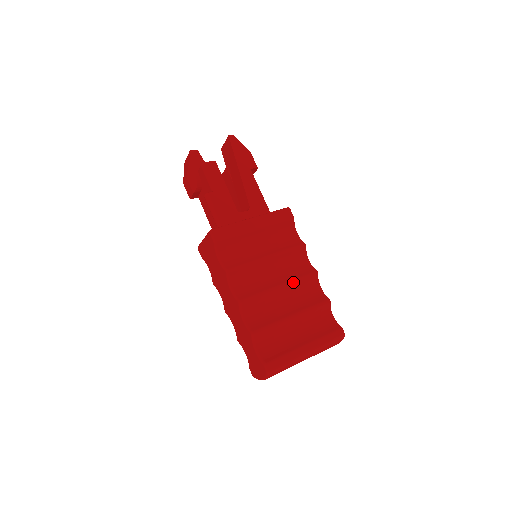
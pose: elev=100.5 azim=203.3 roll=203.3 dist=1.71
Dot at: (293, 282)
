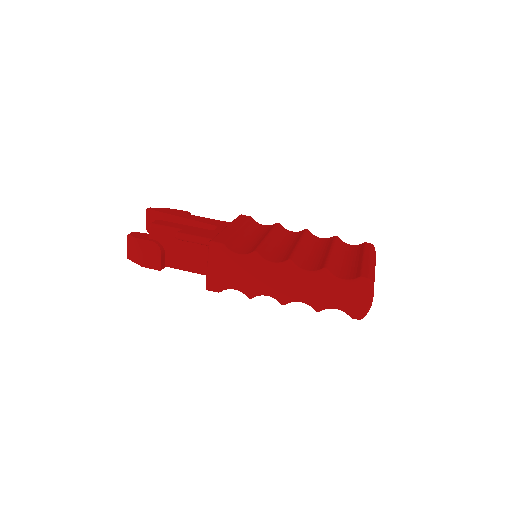
Dot at: (302, 238)
